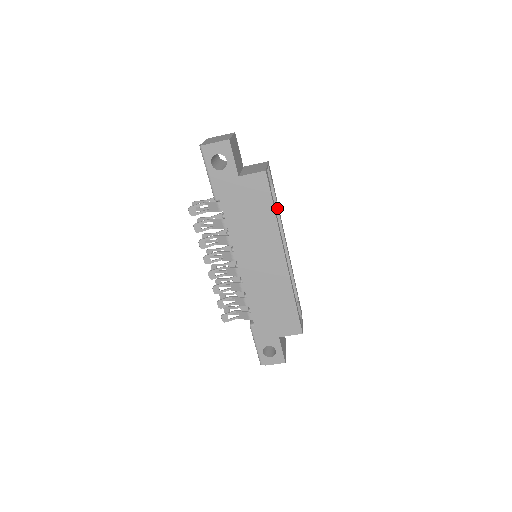
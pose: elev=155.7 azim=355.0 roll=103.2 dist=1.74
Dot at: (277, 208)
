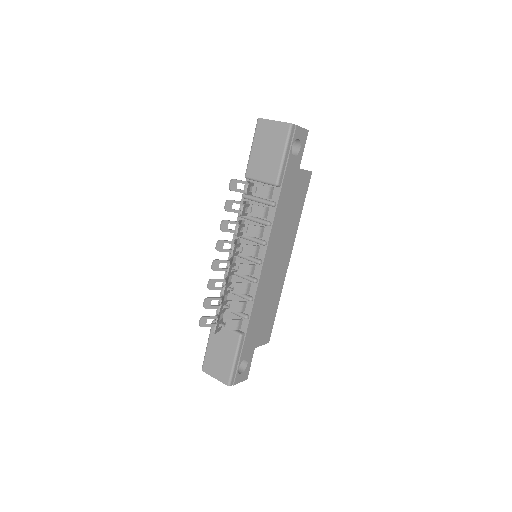
Dot at: occluded
